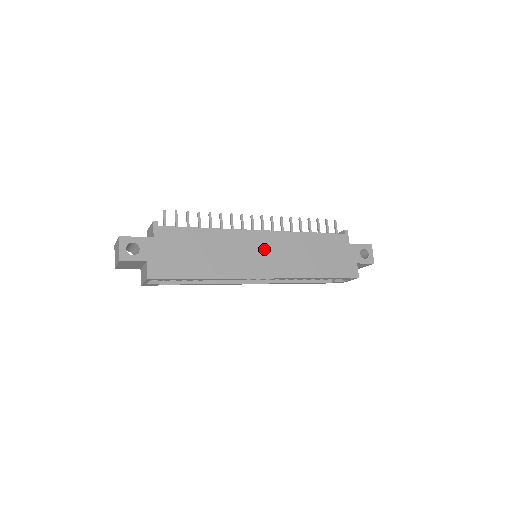
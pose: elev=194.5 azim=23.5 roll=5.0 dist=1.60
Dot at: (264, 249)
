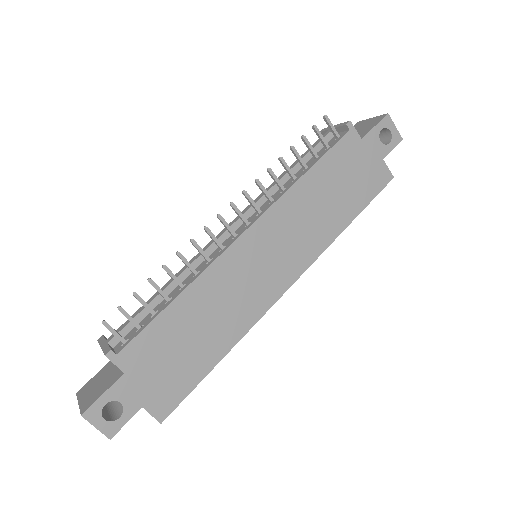
Dot at: (266, 251)
